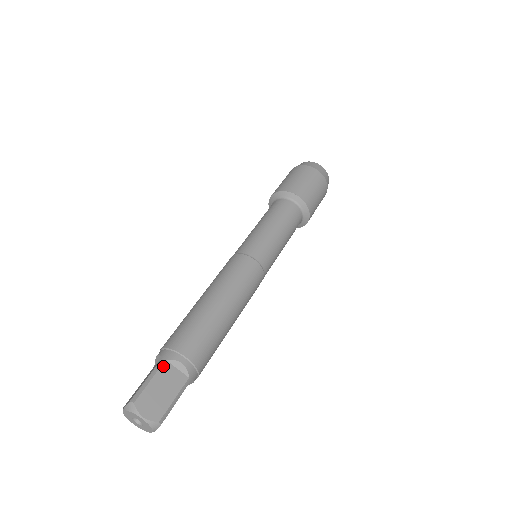
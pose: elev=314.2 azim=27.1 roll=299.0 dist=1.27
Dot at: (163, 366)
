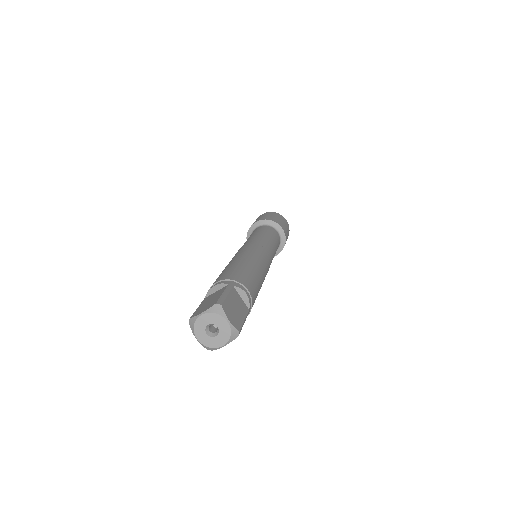
Dot at: (233, 289)
